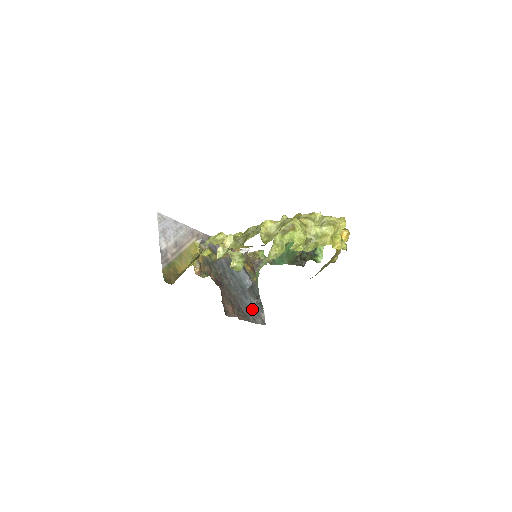
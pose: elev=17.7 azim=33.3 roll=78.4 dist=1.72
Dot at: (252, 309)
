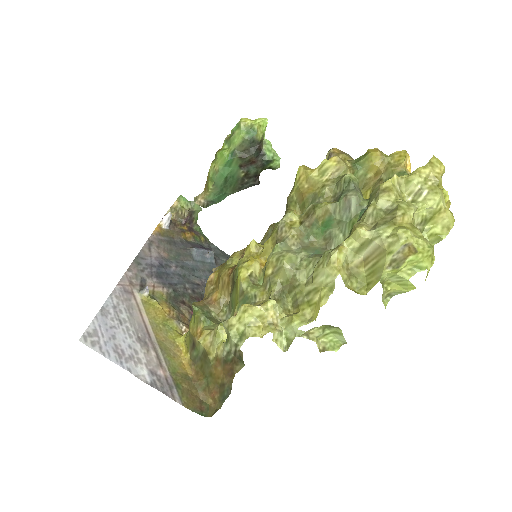
Dot at: occluded
